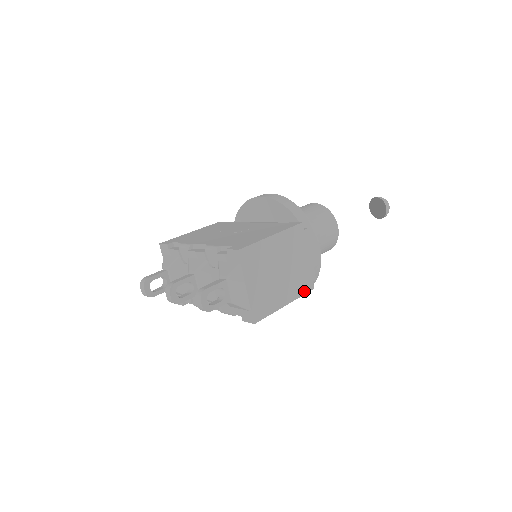
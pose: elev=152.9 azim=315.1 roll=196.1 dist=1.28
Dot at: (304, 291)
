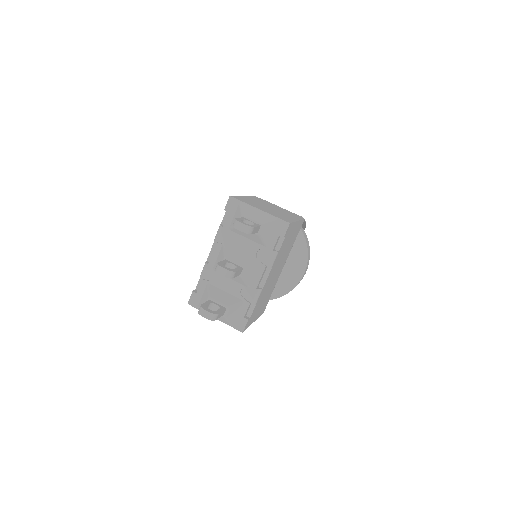
Dot at: (300, 218)
